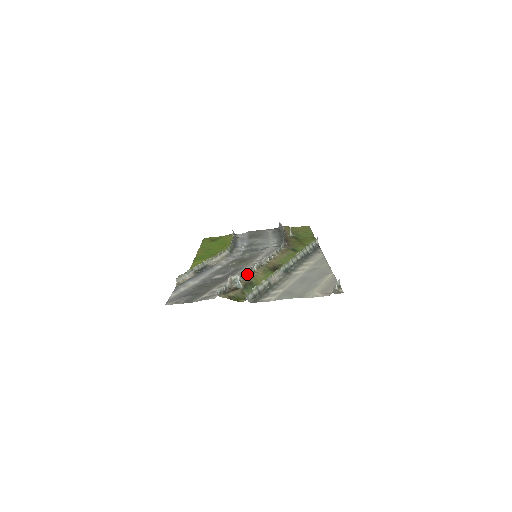
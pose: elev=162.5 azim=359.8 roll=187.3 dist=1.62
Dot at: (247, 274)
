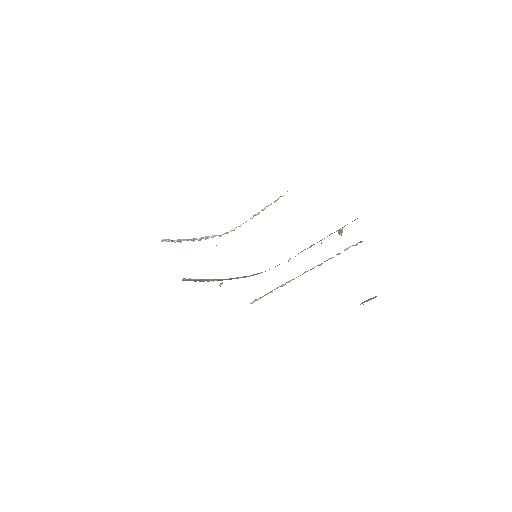
Dot at: occluded
